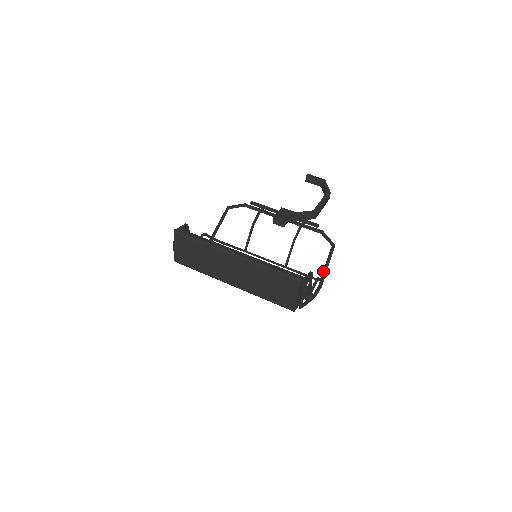
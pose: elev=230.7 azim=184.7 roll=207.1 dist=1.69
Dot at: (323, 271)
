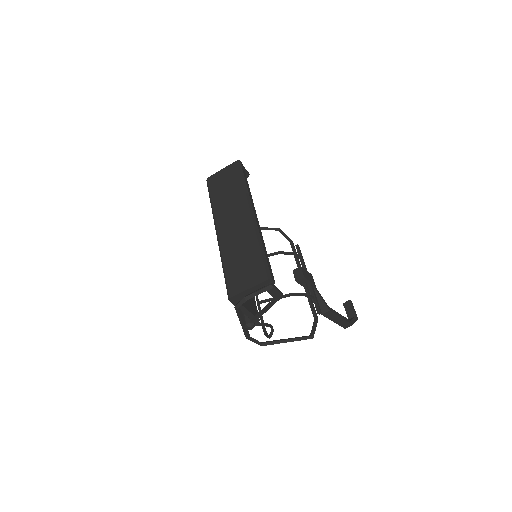
Dot at: (280, 339)
